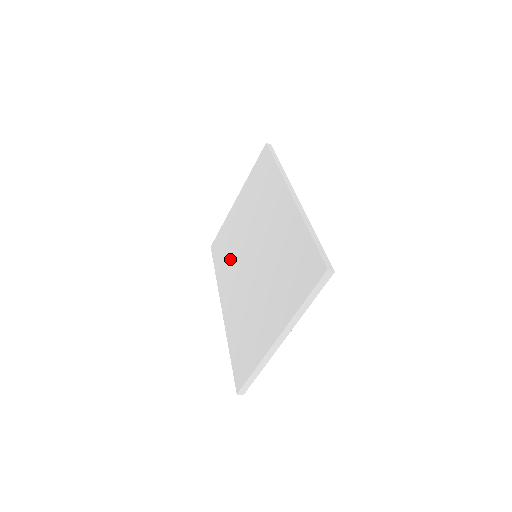
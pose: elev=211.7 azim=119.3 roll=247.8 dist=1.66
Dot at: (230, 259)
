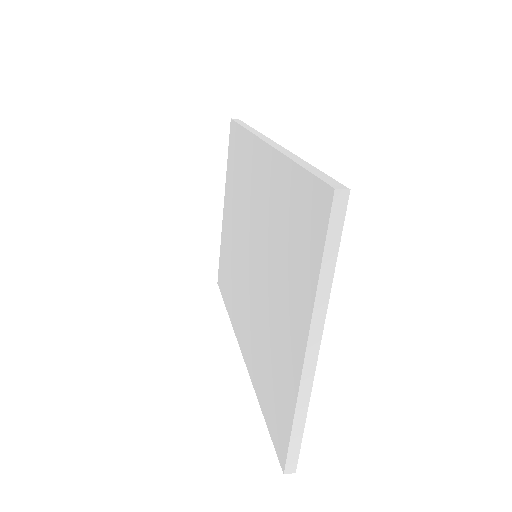
Dot at: (234, 281)
